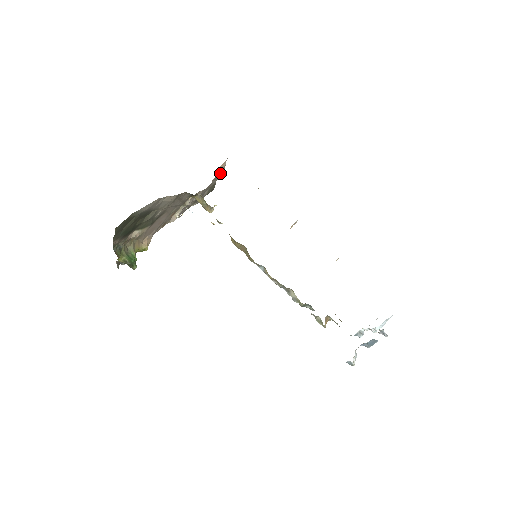
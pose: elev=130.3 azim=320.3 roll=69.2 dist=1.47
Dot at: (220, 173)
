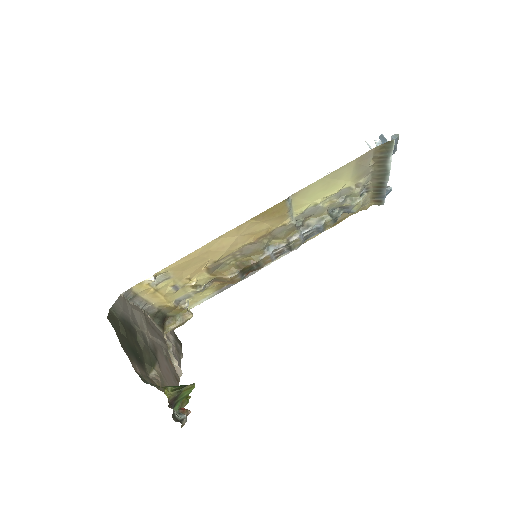
Dot at: occluded
